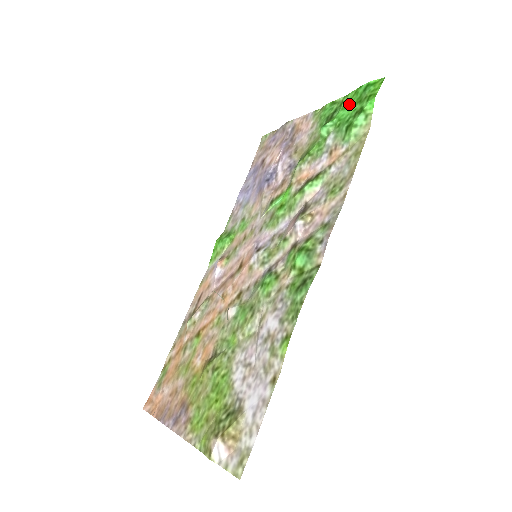
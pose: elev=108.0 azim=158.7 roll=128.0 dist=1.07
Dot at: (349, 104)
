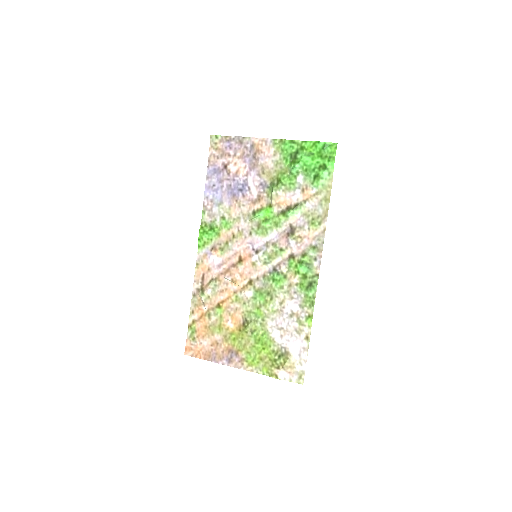
Dot at: (311, 153)
